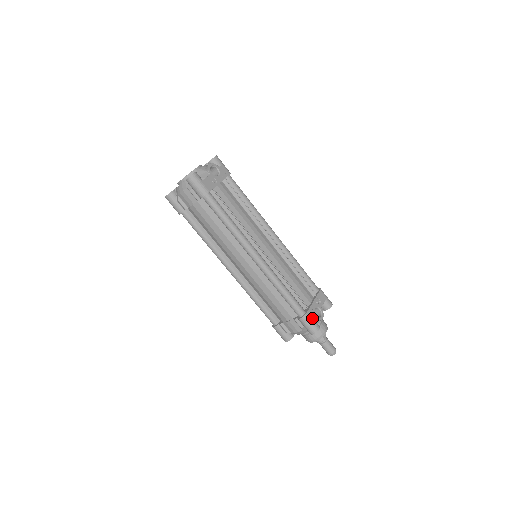
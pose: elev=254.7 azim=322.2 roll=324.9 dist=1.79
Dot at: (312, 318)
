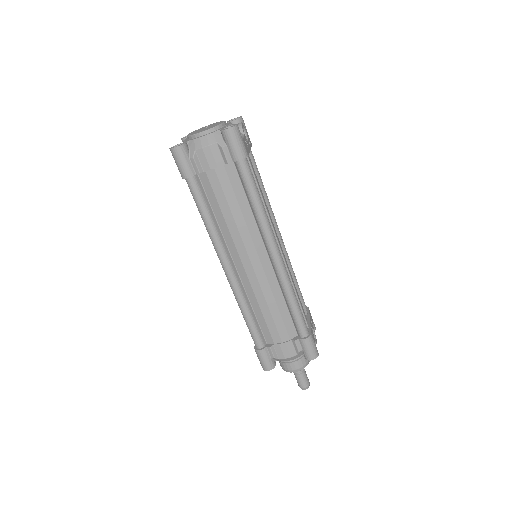
Dot at: (314, 340)
